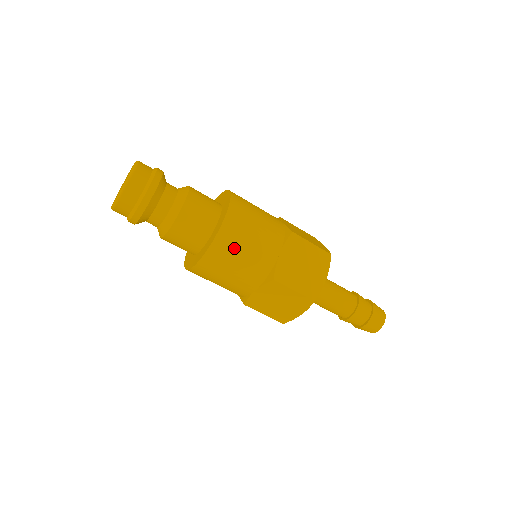
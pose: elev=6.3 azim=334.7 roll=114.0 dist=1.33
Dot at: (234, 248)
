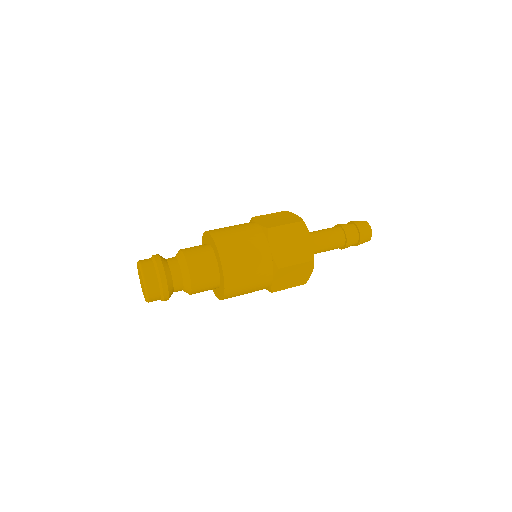
Dot at: (238, 295)
